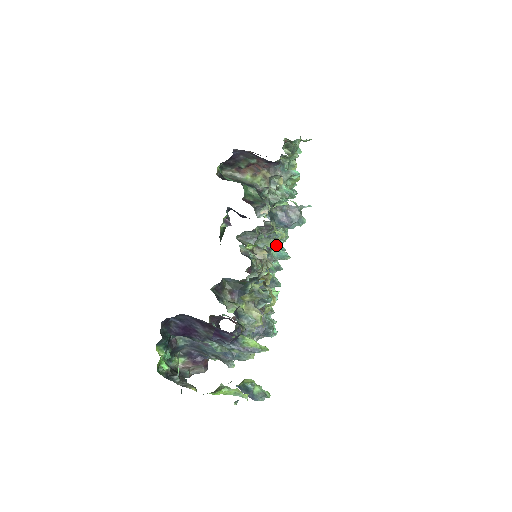
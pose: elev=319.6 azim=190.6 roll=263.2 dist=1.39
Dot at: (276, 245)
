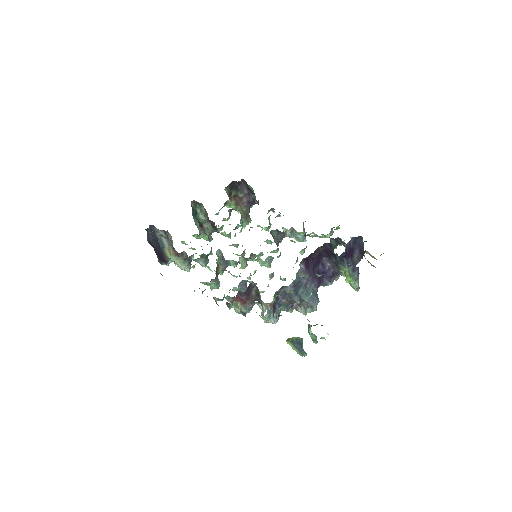
Dot at: occluded
